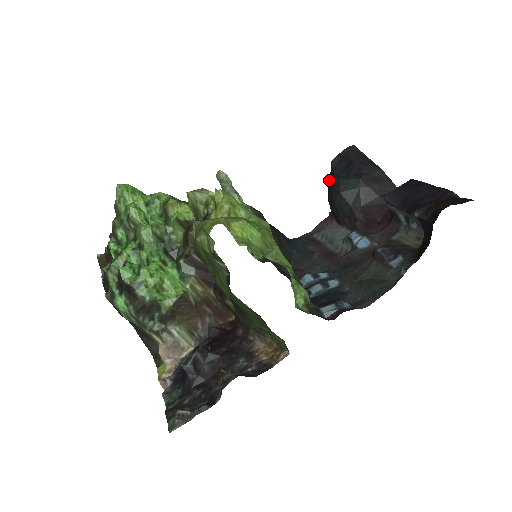
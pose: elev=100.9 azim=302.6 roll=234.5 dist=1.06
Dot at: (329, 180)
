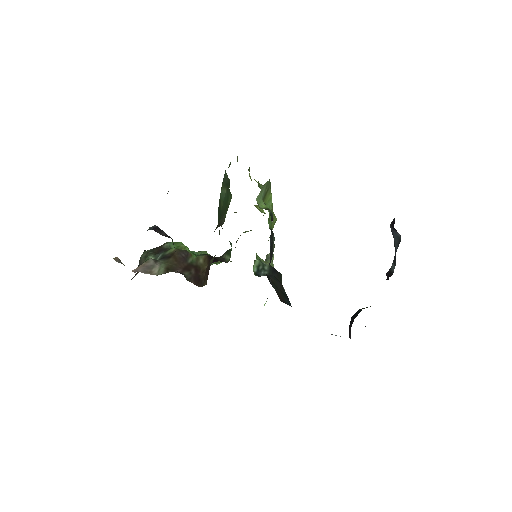
Dot at: occluded
